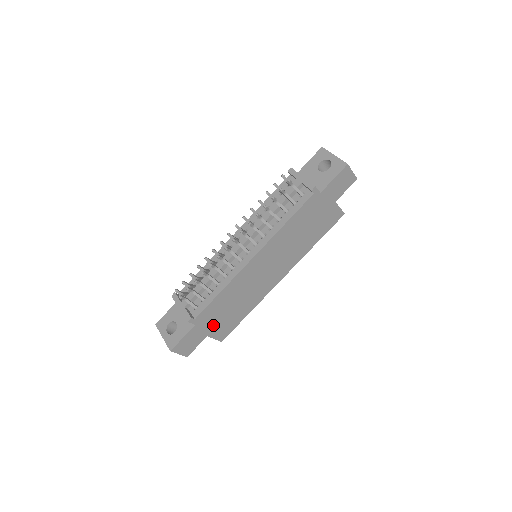
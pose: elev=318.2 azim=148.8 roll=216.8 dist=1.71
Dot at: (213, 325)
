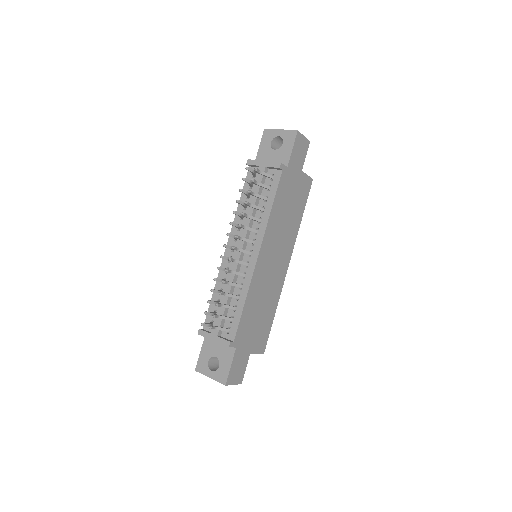
Dot at: (251, 340)
